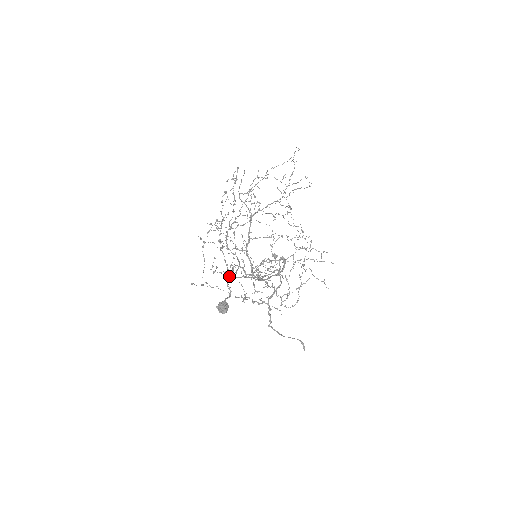
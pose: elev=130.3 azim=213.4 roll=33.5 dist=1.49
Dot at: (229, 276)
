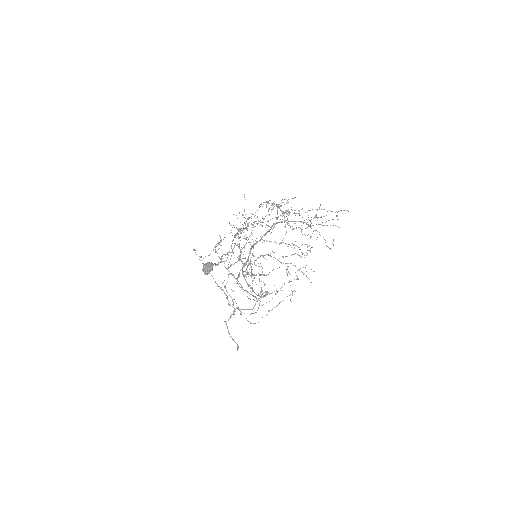
Dot at: occluded
